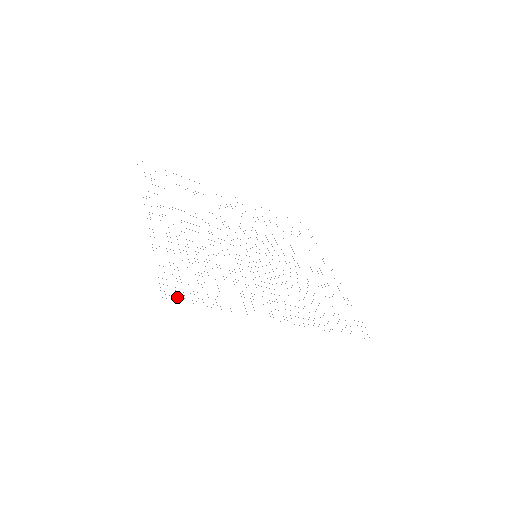
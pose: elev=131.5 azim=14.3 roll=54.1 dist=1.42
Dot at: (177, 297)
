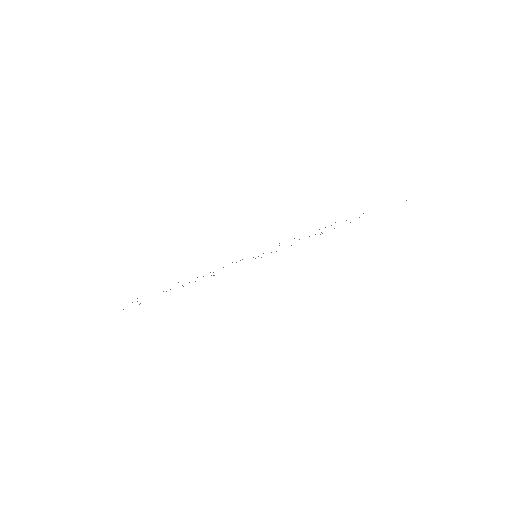
Dot at: occluded
